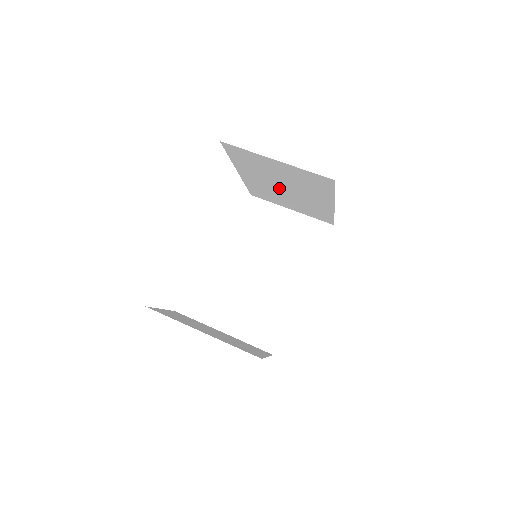
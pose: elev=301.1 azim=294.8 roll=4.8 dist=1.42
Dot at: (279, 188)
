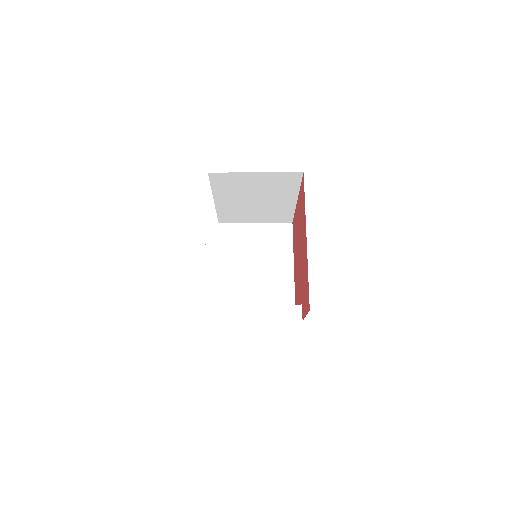
Dot at: (250, 202)
